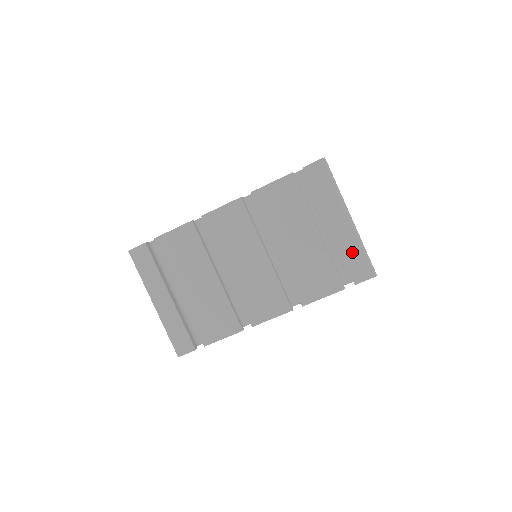
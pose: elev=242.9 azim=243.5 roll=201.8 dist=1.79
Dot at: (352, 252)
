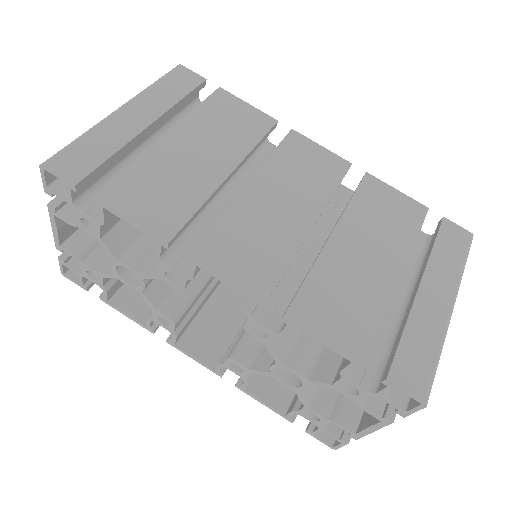
Dot at: (421, 339)
